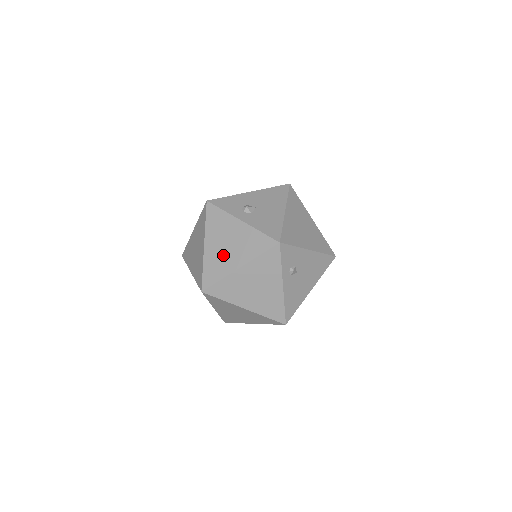
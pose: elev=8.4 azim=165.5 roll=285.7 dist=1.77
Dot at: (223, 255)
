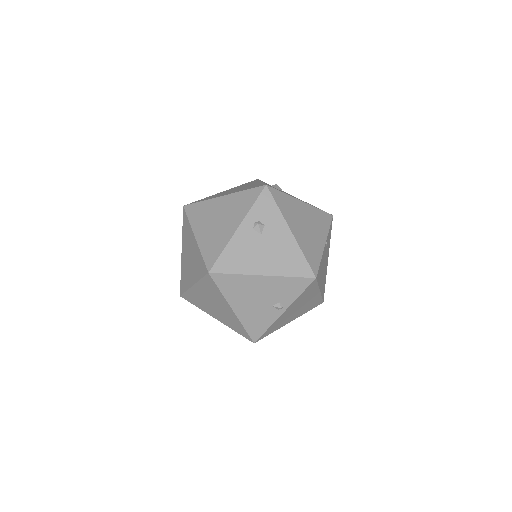
Dot at: (224, 193)
